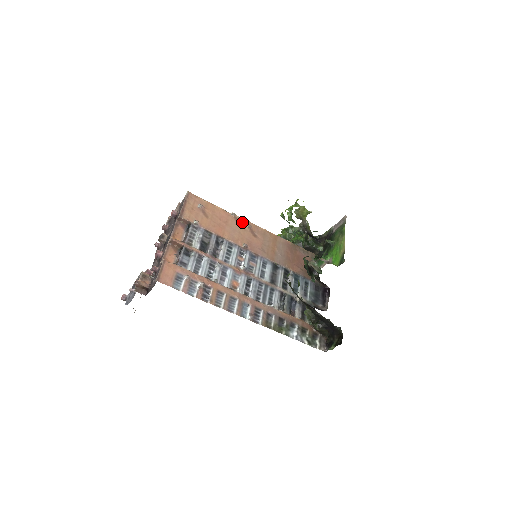
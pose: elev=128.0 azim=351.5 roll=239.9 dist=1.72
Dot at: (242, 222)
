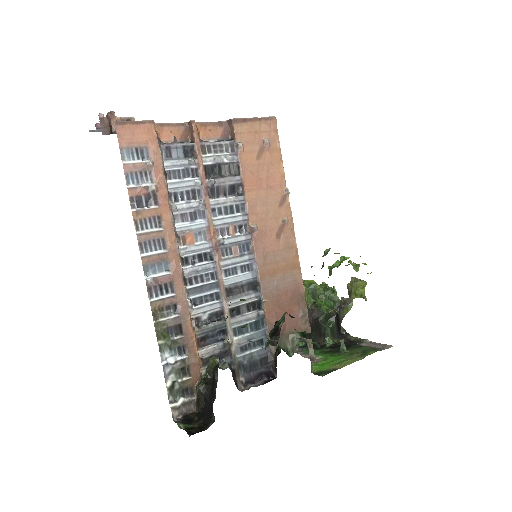
Dot at: (285, 209)
